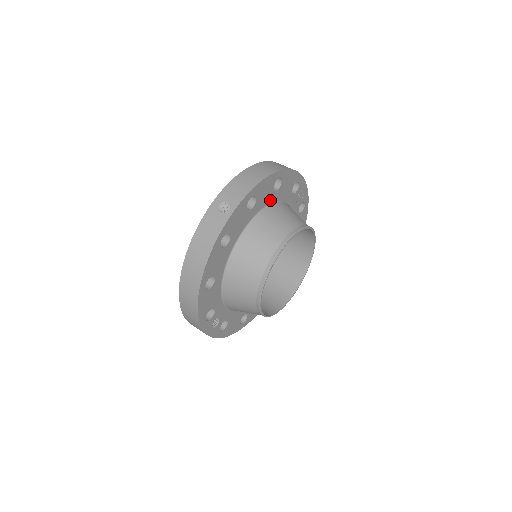
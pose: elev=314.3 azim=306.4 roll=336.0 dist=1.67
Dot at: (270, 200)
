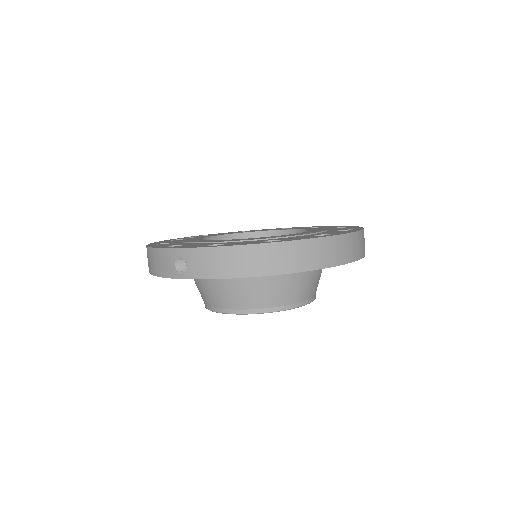
Dot at: occluded
